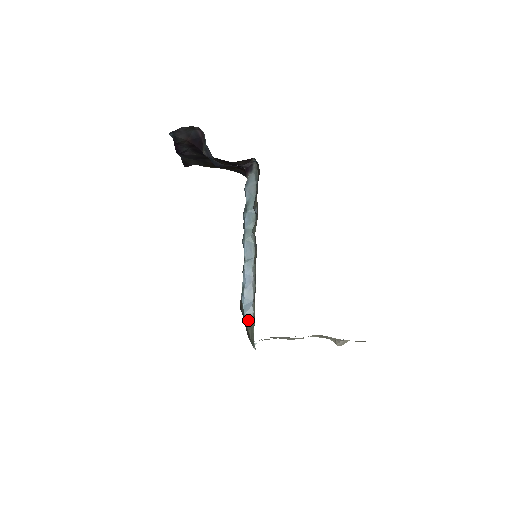
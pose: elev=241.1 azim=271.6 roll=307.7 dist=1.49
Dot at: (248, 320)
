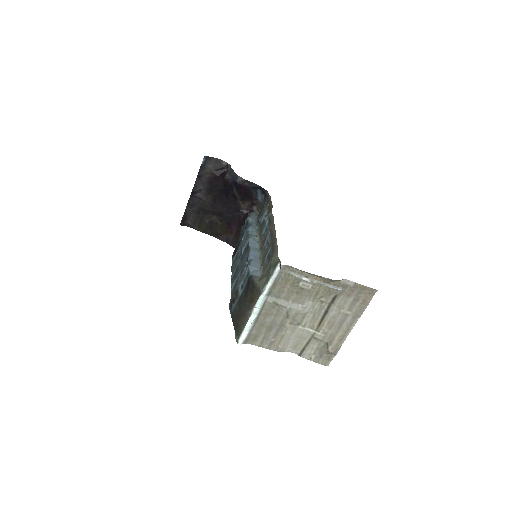
Dot at: (256, 279)
